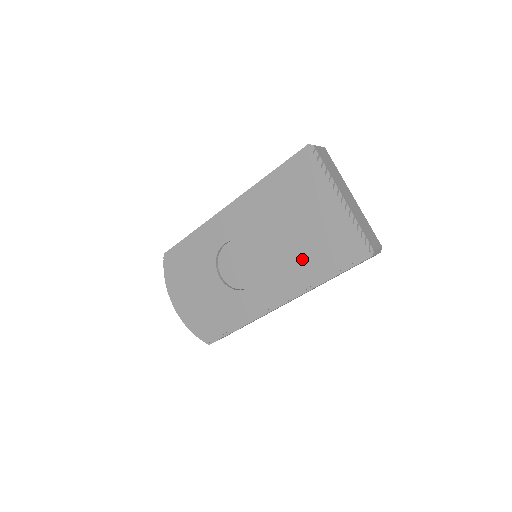
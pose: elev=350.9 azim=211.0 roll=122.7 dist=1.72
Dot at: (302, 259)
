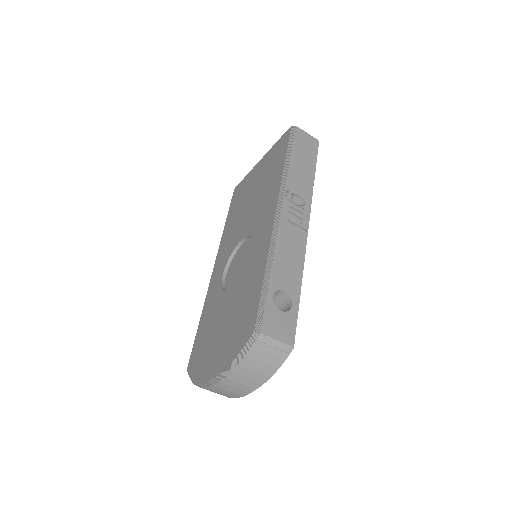
Dot at: (267, 187)
